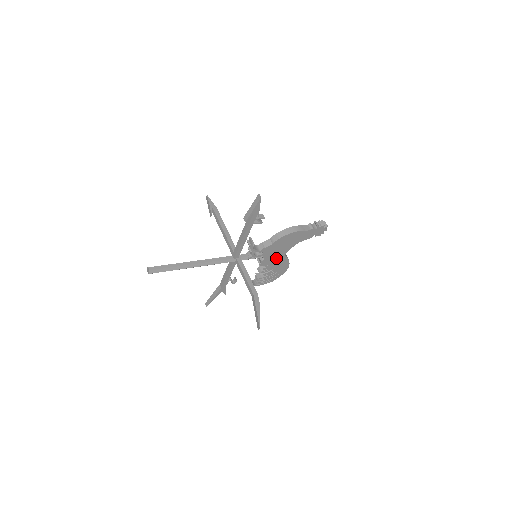
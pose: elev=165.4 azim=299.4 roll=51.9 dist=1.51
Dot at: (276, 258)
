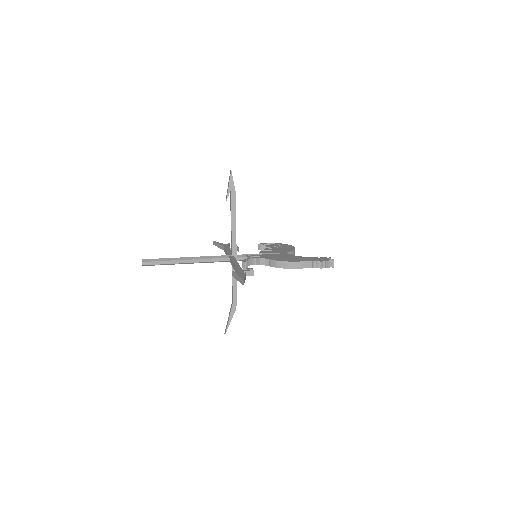
Dot at: occluded
